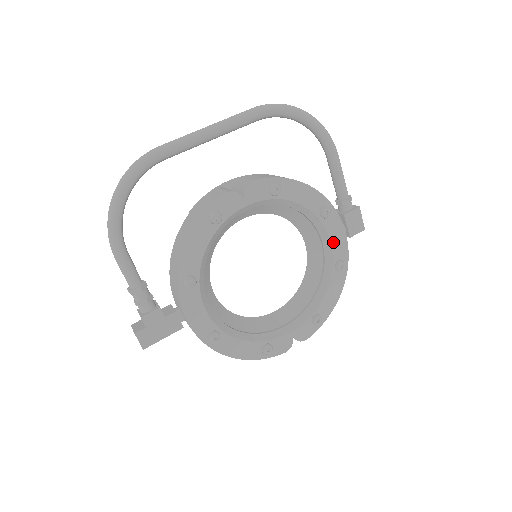
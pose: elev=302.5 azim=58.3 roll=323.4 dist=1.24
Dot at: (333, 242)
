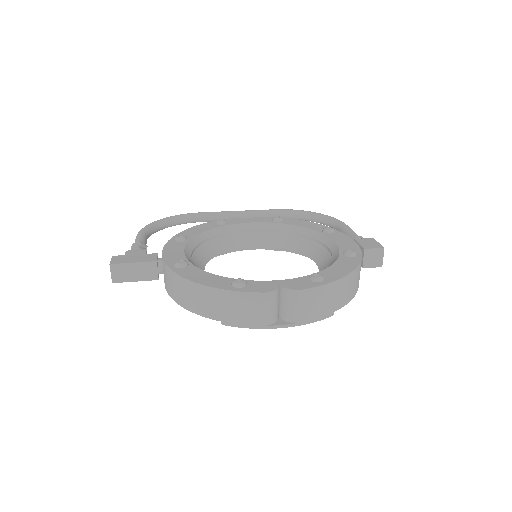
Dot at: (339, 244)
